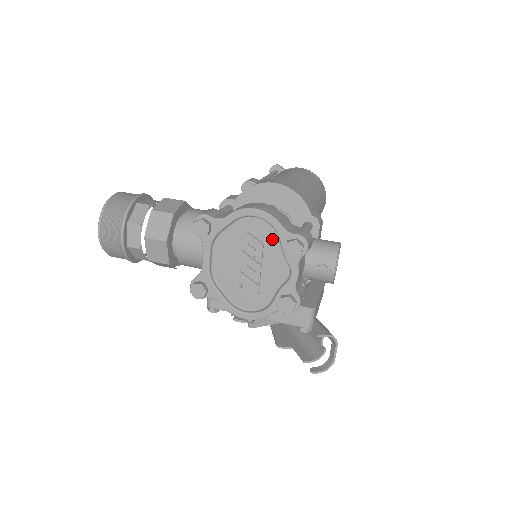
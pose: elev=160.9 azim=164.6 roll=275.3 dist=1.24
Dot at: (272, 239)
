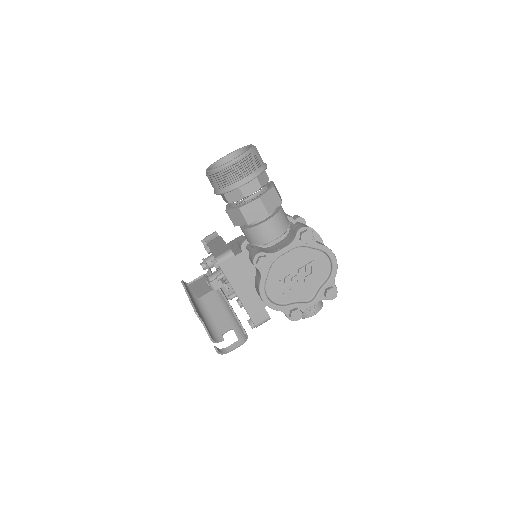
Dot at: (322, 277)
